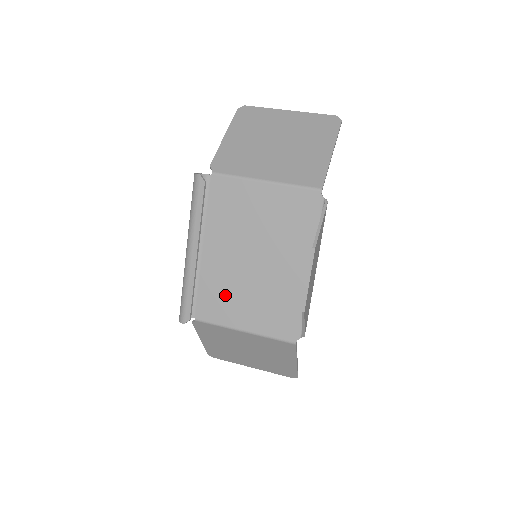
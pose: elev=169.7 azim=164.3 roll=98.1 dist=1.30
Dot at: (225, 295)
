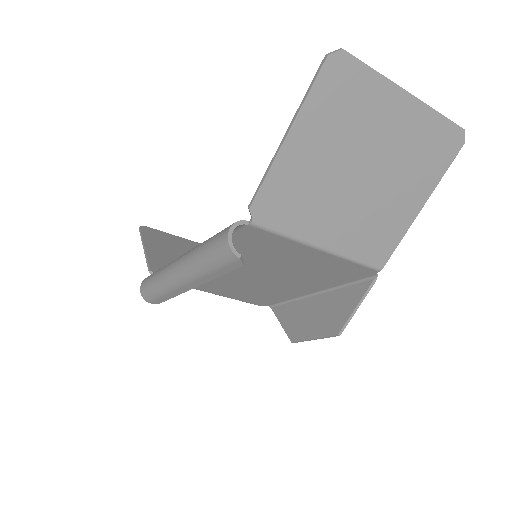
Dot at: occluded
